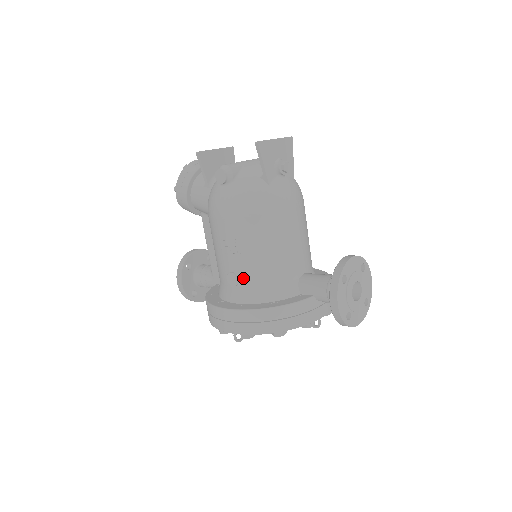
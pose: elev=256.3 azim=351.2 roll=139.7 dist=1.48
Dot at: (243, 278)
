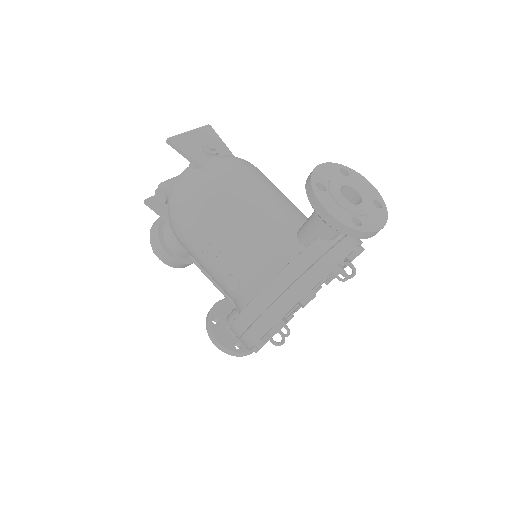
Dot at: (238, 272)
